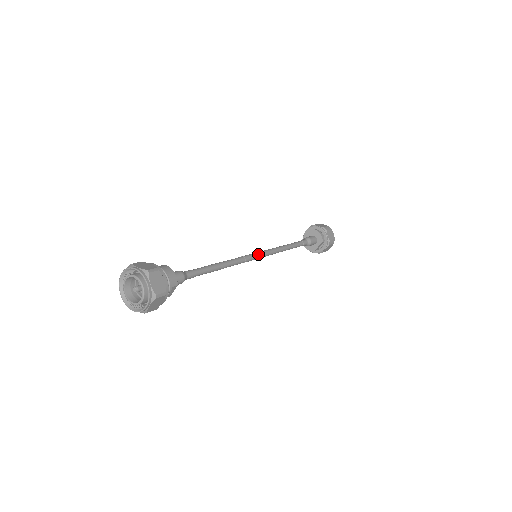
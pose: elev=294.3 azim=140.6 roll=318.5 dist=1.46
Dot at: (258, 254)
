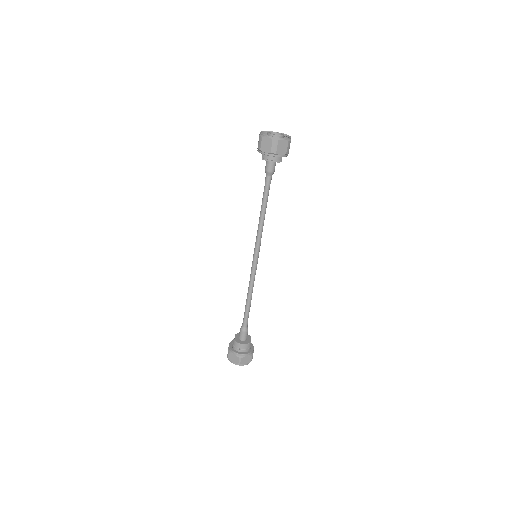
Dot at: (256, 257)
